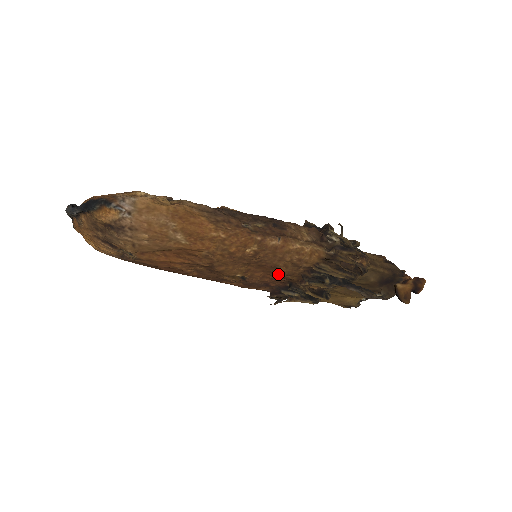
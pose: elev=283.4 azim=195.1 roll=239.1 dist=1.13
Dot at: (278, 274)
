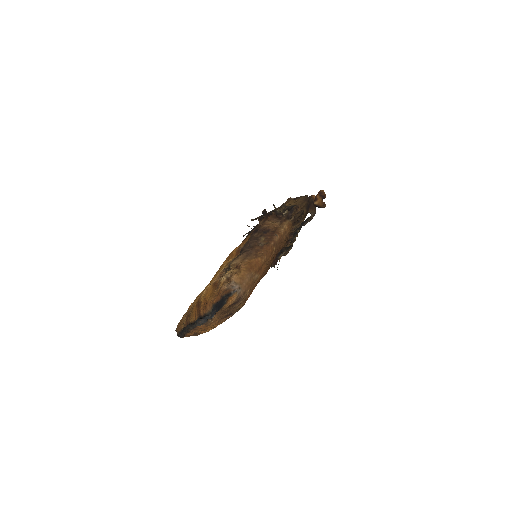
Dot at: occluded
